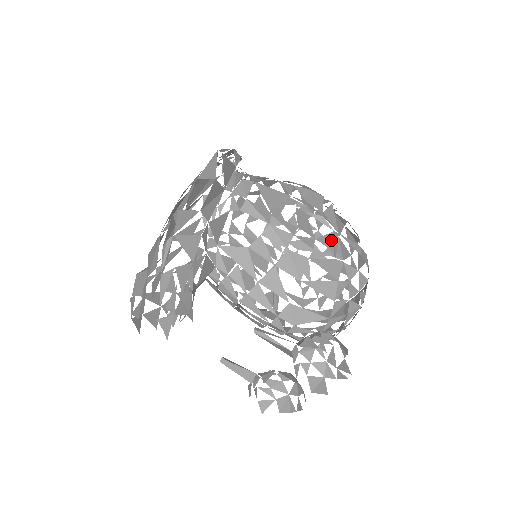
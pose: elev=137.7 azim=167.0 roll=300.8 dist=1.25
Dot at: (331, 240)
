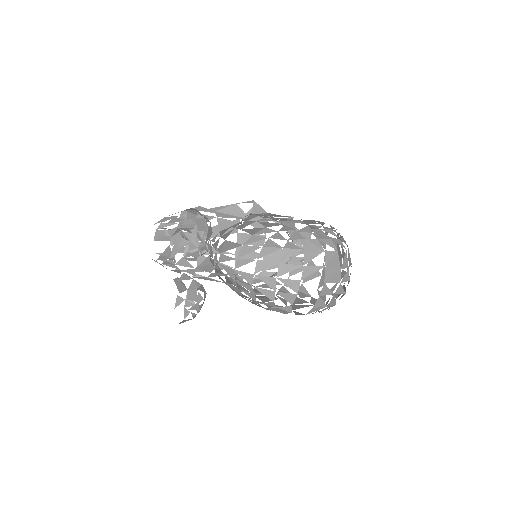
Dot at: (290, 221)
